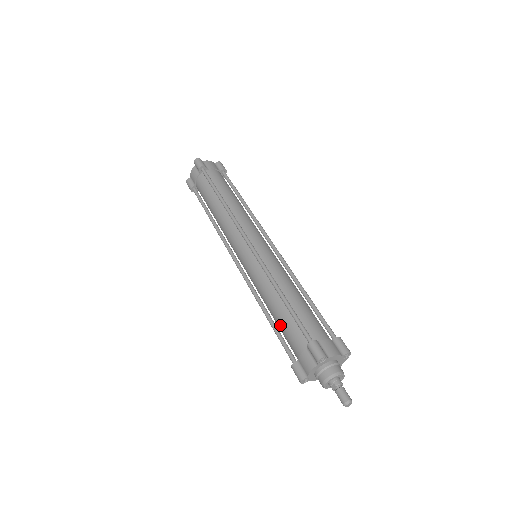
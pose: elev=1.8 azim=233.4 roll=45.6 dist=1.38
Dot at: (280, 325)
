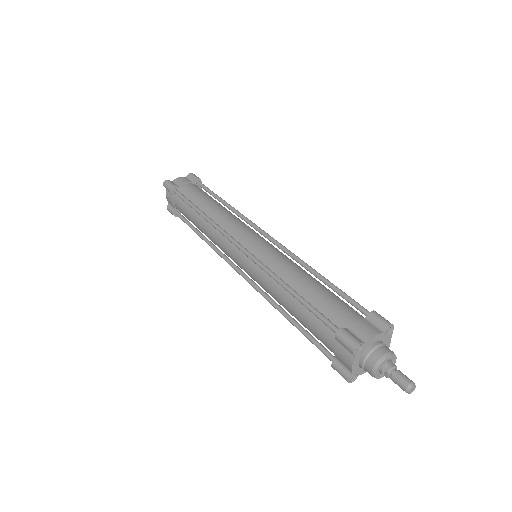
Dot at: (303, 324)
